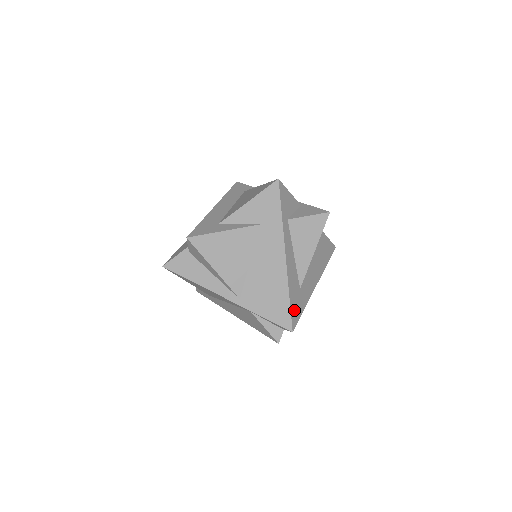
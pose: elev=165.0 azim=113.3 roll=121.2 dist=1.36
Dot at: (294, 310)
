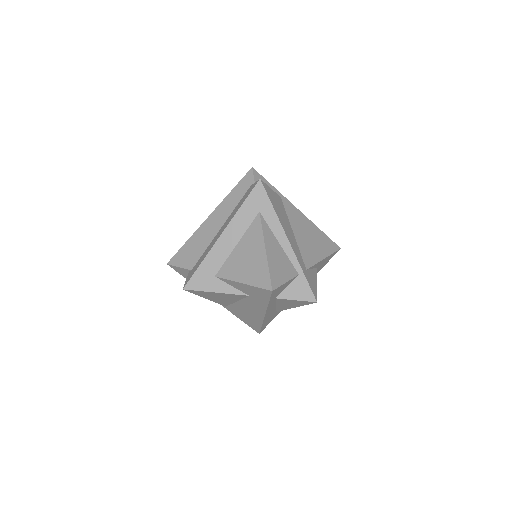
Dot at: (265, 325)
